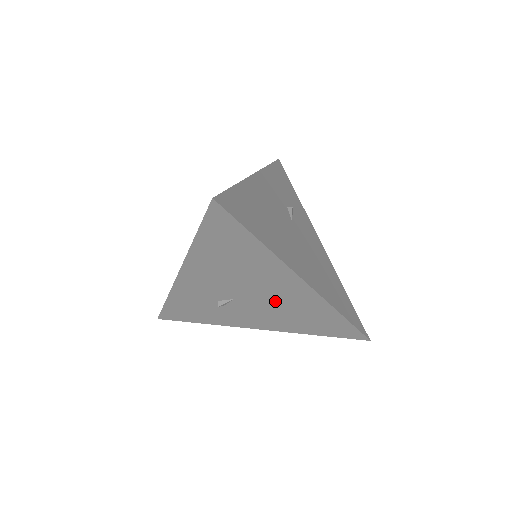
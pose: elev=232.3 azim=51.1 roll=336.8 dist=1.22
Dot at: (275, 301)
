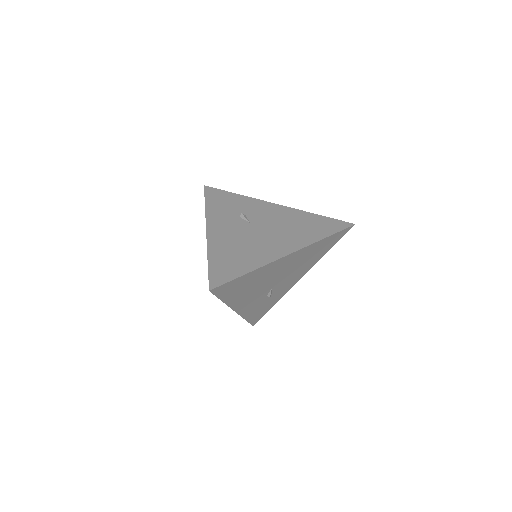
Dot at: (289, 269)
